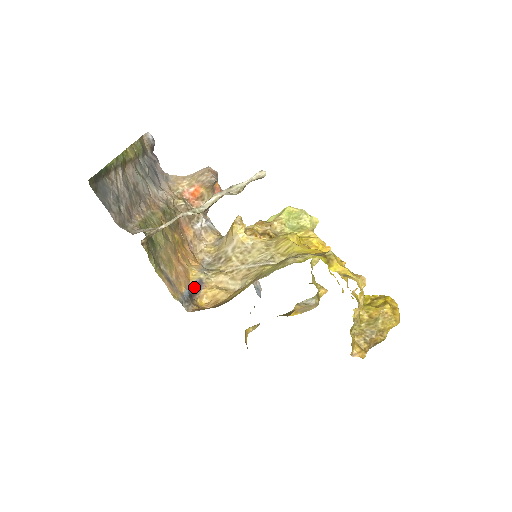
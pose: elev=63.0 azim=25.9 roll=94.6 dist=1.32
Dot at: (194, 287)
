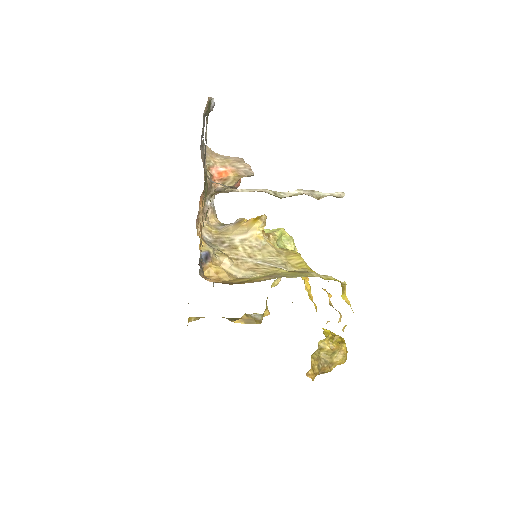
Dot at: (202, 256)
